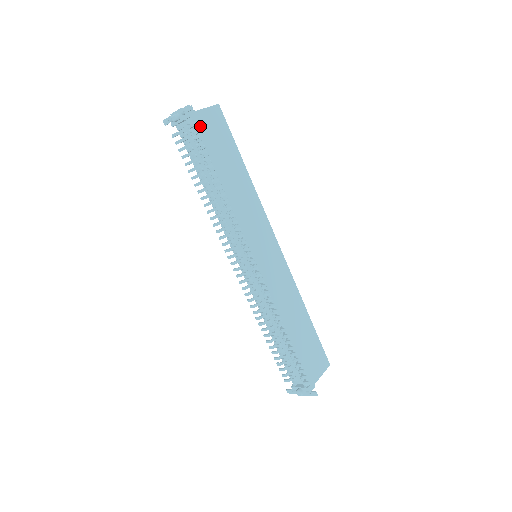
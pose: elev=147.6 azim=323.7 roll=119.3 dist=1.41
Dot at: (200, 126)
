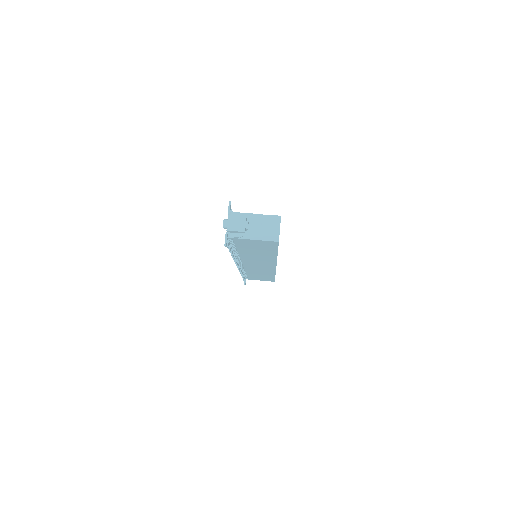
Dot at: (240, 242)
